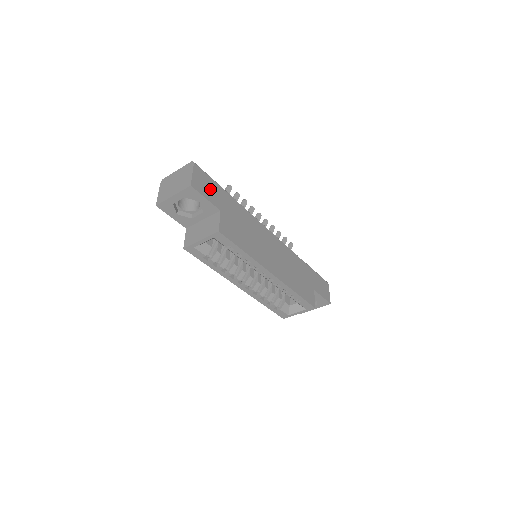
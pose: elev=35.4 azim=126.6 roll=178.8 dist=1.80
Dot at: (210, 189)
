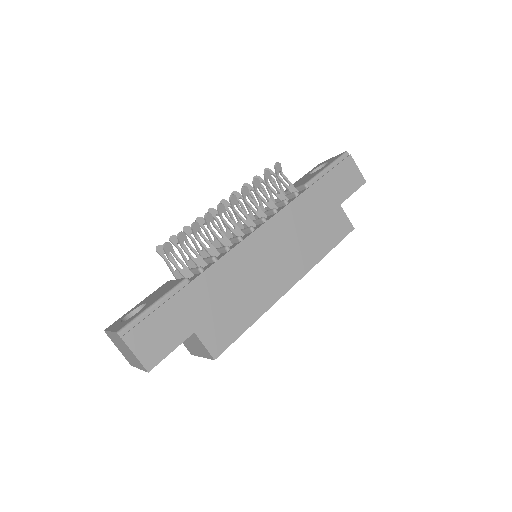
Dot at: (163, 330)
